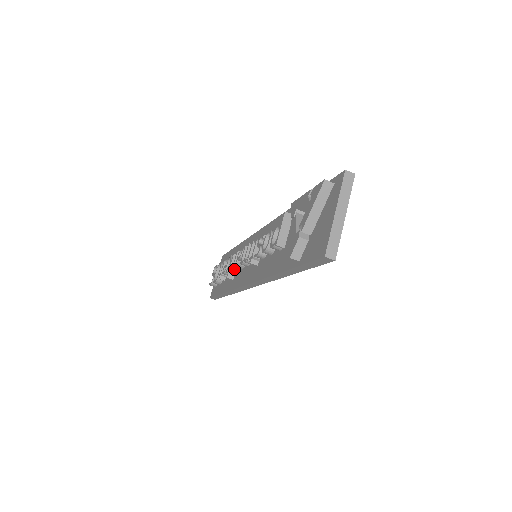
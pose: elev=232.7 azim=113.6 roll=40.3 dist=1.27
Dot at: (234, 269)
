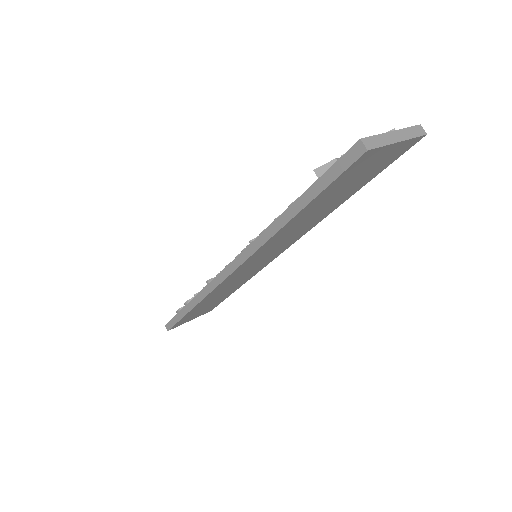
Dot at: occluded
